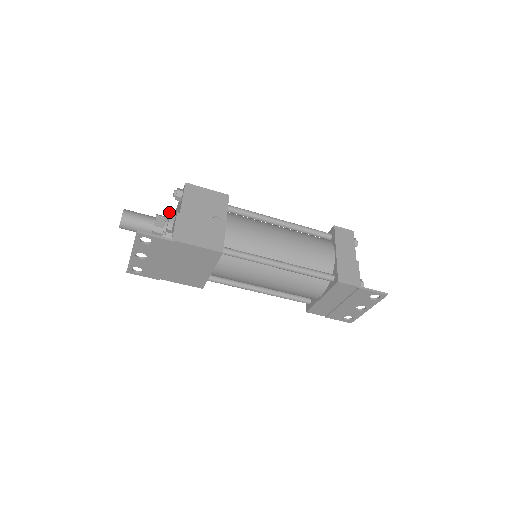
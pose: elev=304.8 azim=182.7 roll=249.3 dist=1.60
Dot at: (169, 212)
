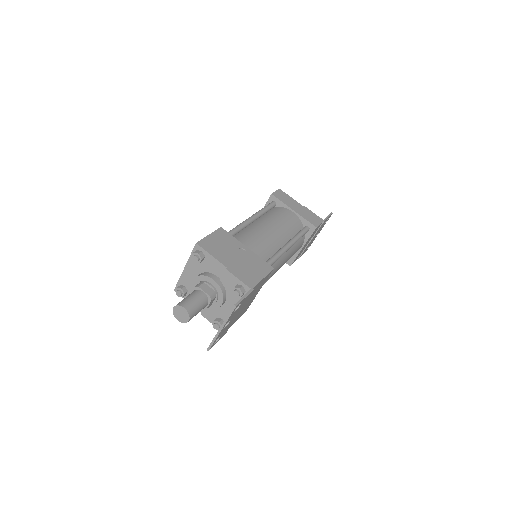
Dot at: (196, 277)
